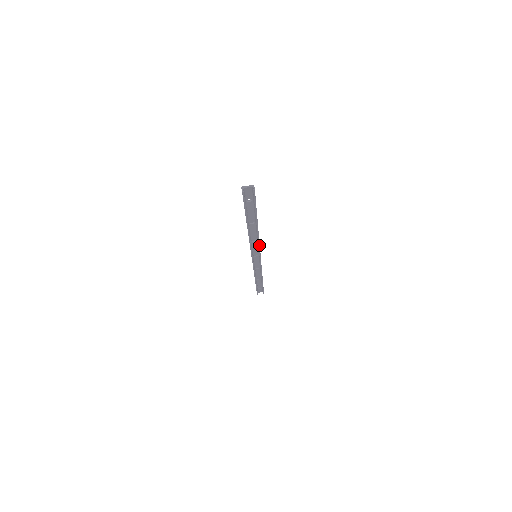
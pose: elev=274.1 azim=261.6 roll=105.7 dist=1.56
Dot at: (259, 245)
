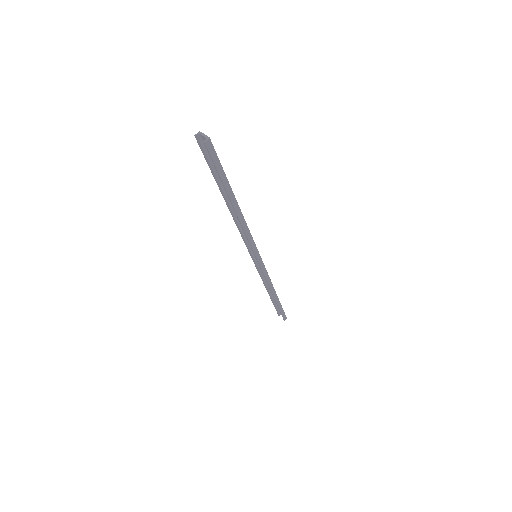
Dot at: (248, 239)
